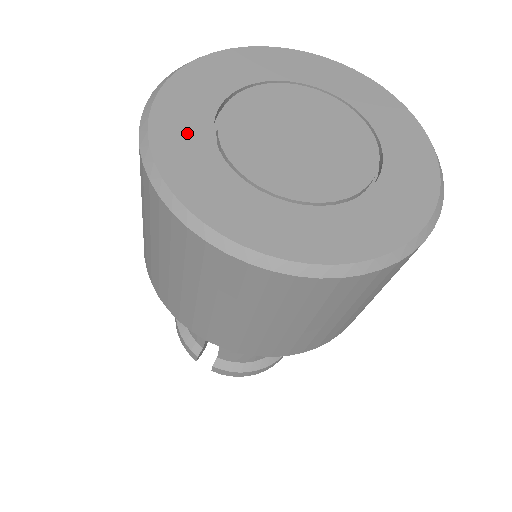
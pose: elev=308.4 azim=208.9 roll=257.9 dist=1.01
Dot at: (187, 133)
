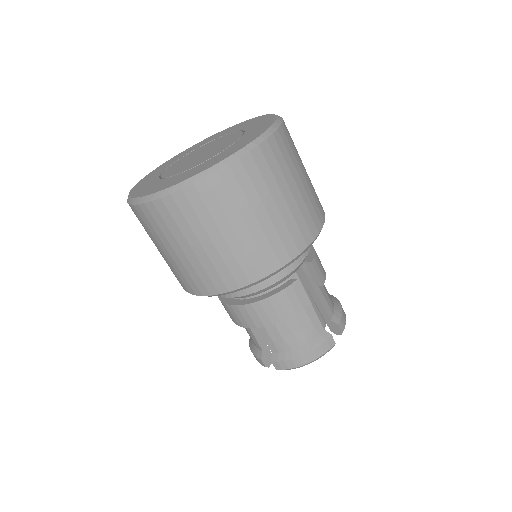
Dot at: (149, 180)
